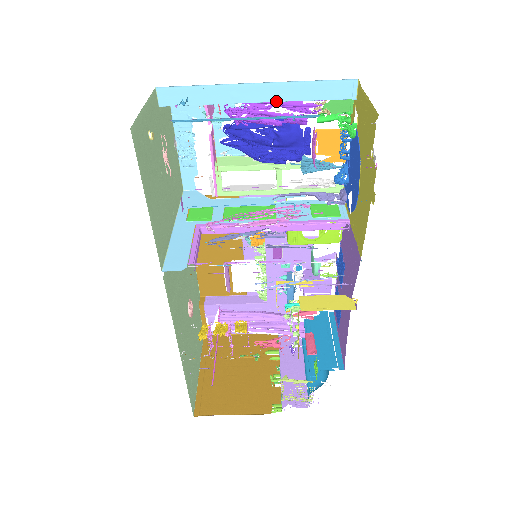
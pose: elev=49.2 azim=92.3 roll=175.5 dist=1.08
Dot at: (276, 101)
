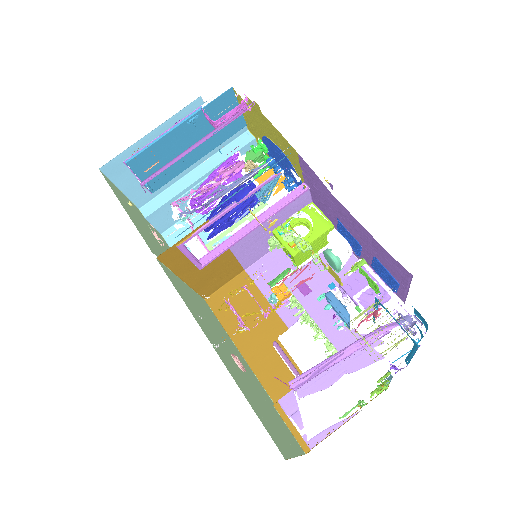
Dot at: (211, 170)
